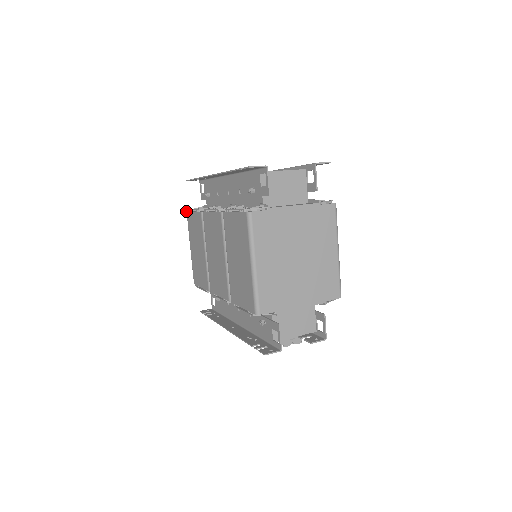
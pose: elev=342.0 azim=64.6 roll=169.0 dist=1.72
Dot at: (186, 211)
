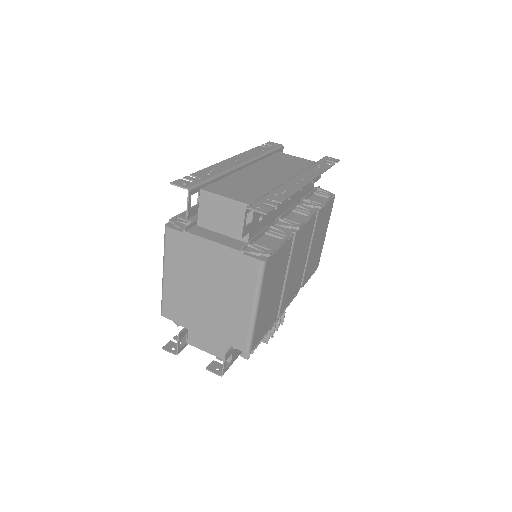
Dot at: occluded
